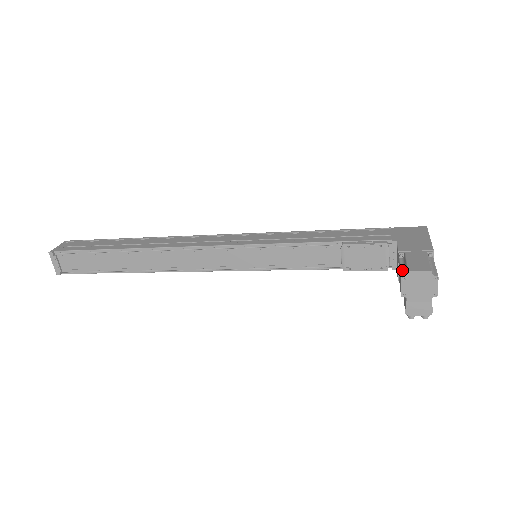
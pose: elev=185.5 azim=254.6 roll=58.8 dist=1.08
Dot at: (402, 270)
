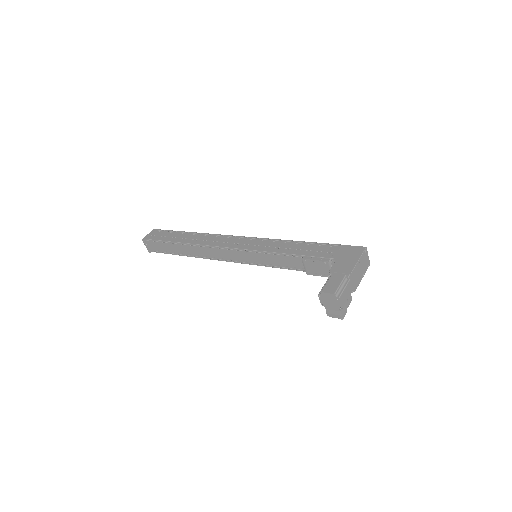
Dot at: (322, 288)
